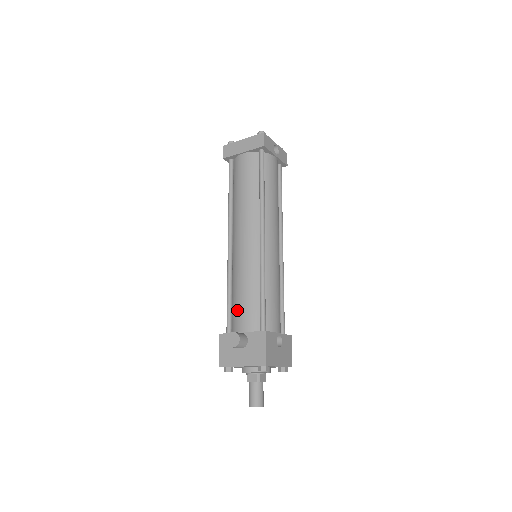
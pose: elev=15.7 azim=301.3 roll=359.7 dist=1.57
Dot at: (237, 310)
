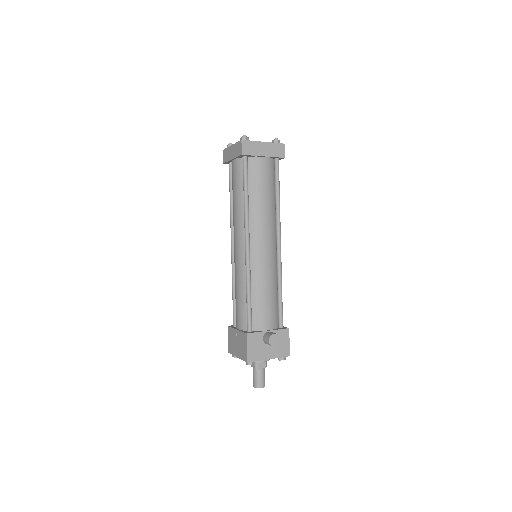
Dot at: (261, 311)
